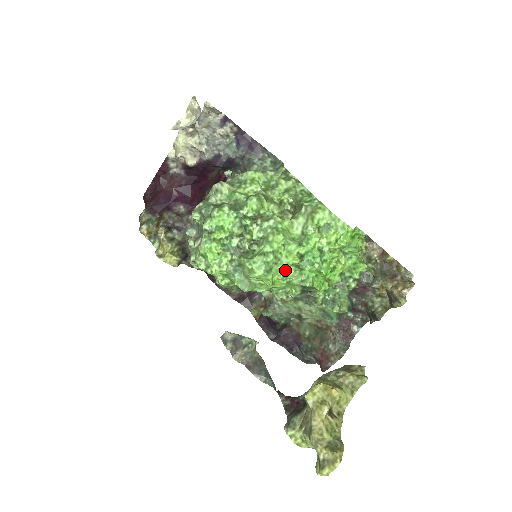
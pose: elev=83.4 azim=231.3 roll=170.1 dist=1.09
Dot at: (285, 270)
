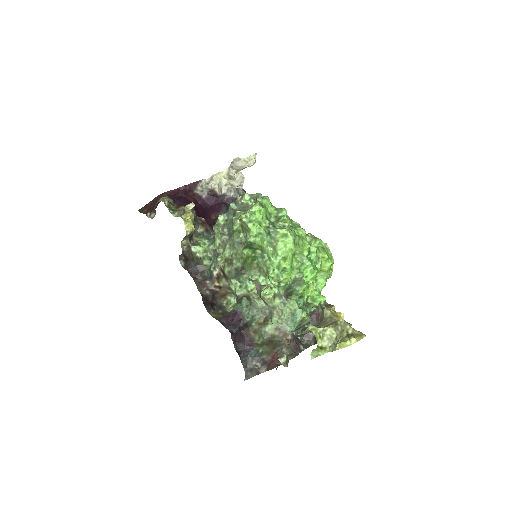
Dot at: (294, 257)
